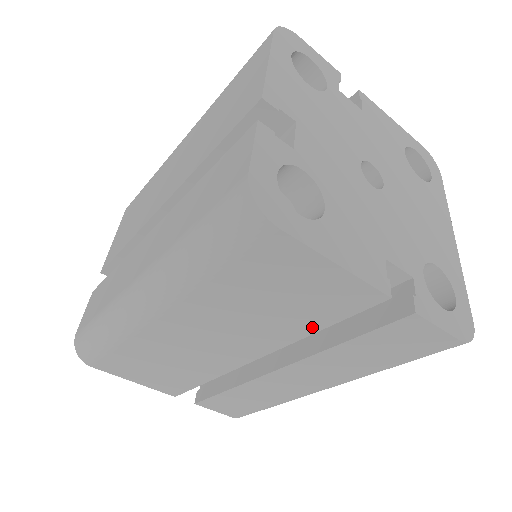
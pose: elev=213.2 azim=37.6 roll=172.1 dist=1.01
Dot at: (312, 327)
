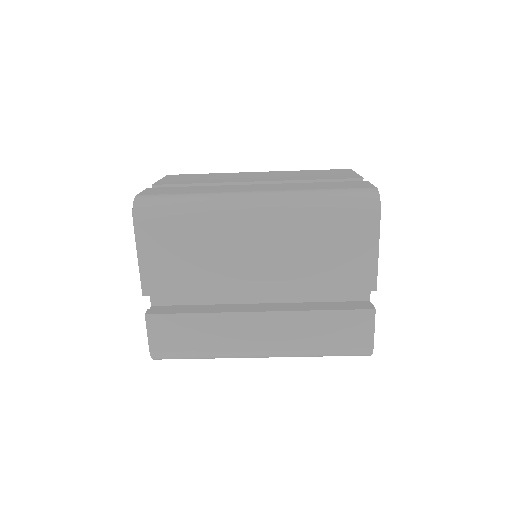
Dot at: (322, 286)
